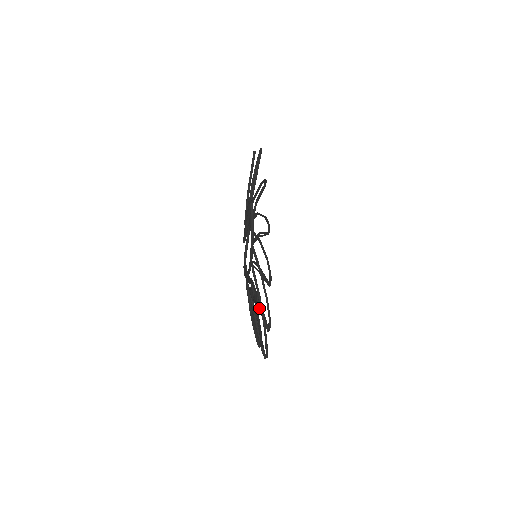
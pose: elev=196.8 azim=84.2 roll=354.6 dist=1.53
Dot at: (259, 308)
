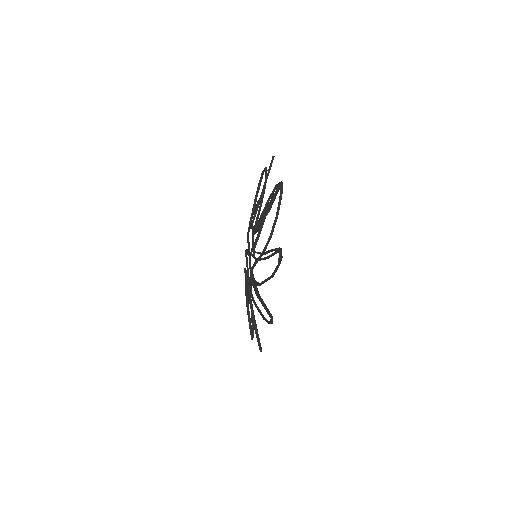
Dot at: (247, 314)
